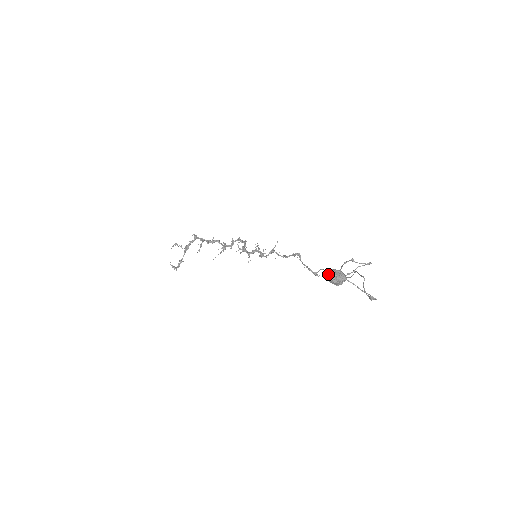
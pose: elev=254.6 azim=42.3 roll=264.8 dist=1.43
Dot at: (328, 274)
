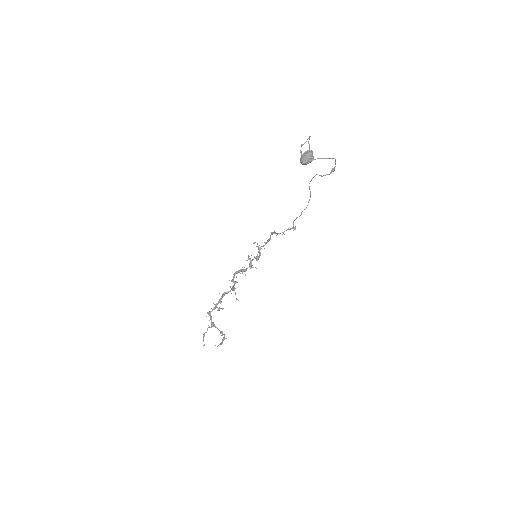
Dot at: (302, 160)
